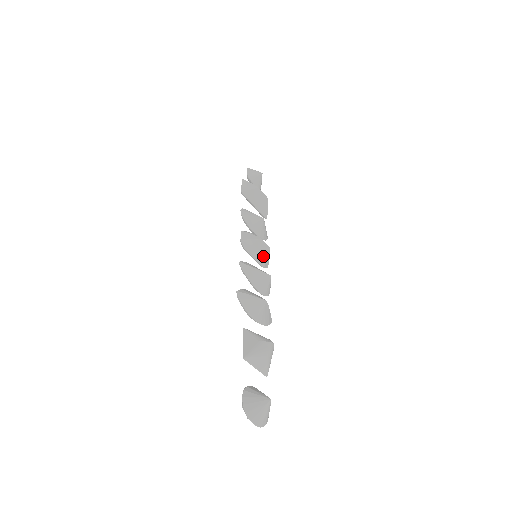
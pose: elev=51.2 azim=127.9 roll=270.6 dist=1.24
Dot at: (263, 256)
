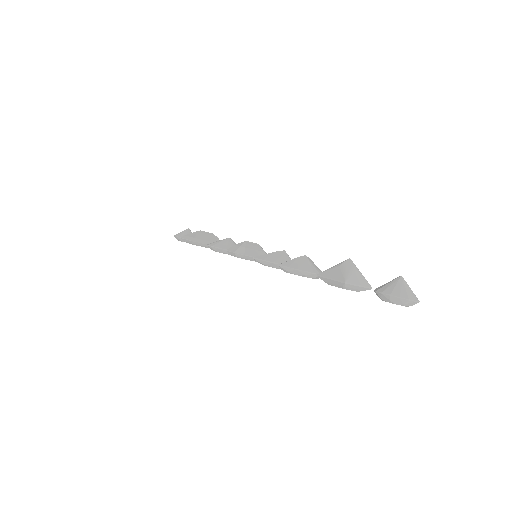
Dot at: (261, 252)
